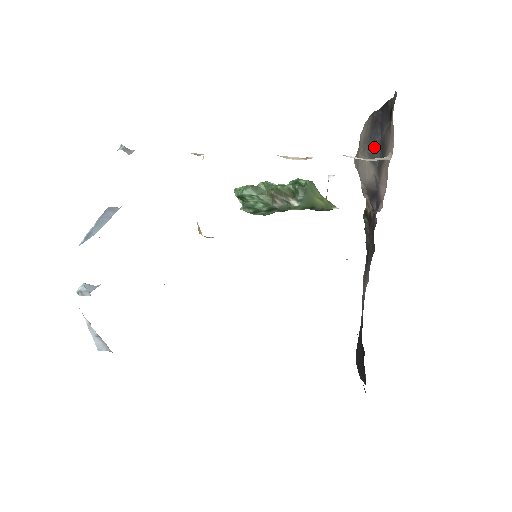
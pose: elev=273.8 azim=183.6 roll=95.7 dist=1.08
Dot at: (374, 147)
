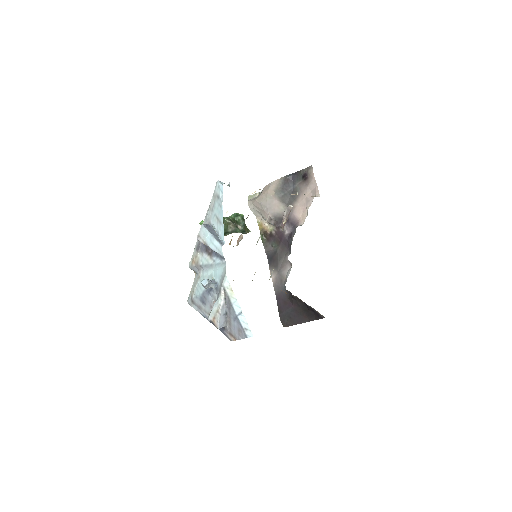
Dot at: (285, 194)
